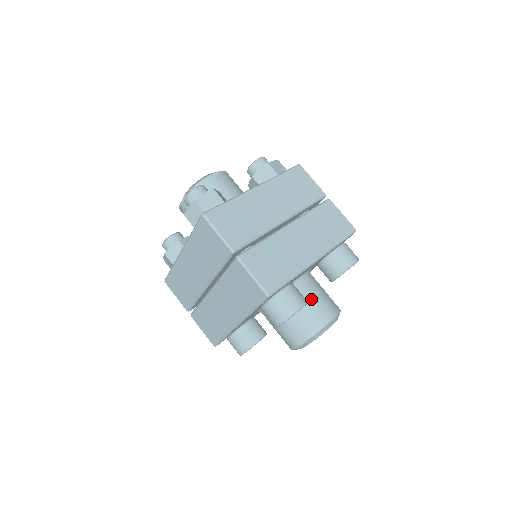
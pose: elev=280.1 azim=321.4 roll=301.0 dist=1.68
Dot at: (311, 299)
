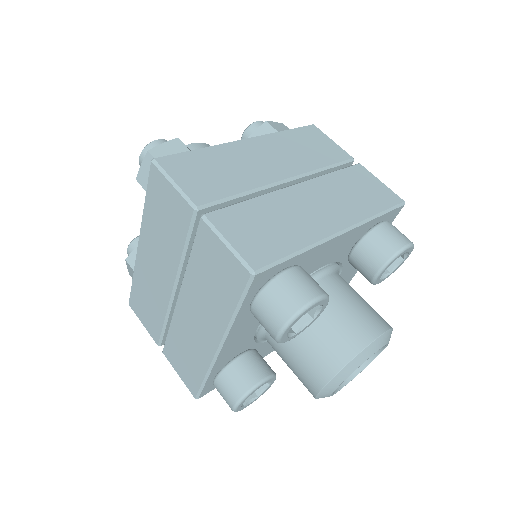
Dot at: (339, 305)
